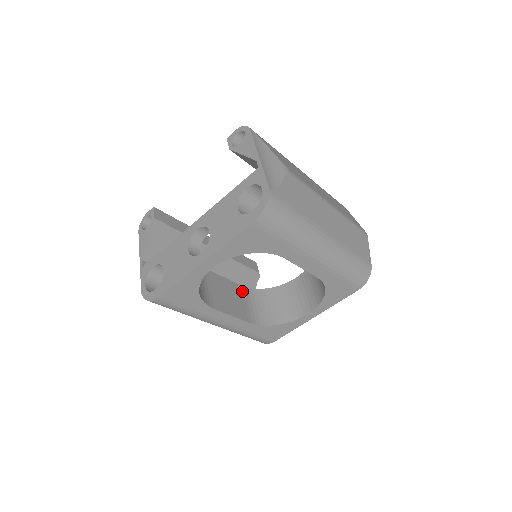
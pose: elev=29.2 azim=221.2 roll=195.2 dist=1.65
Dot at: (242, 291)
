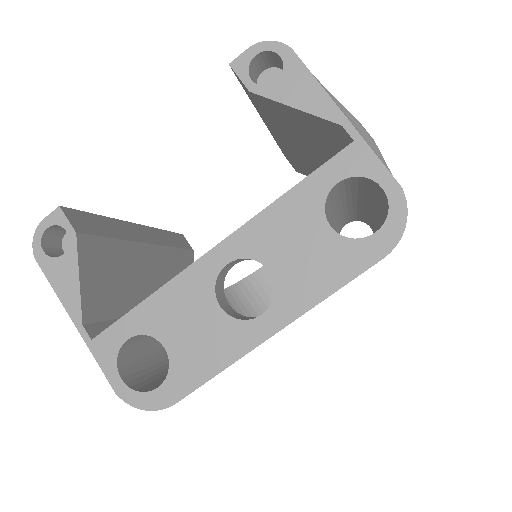
Dot at: occluded
